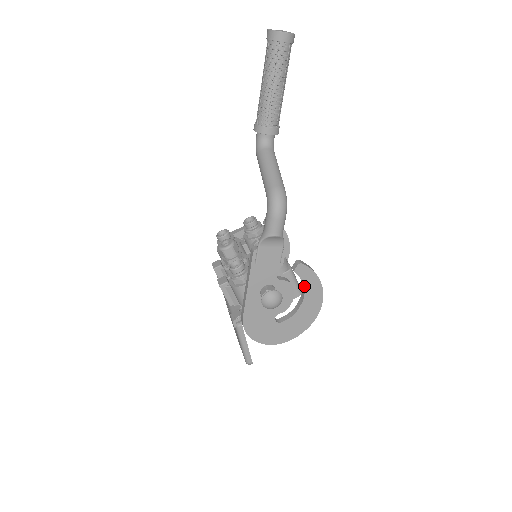
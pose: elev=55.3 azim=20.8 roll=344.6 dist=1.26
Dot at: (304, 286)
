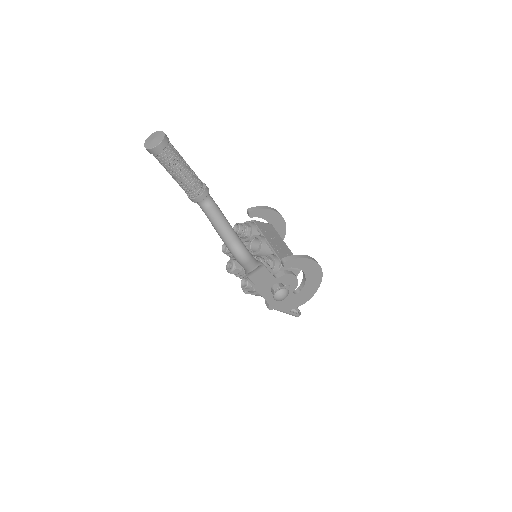
Dot at: (298, 268)
